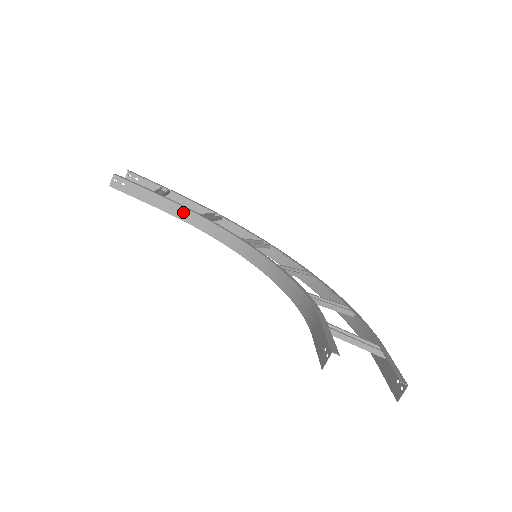
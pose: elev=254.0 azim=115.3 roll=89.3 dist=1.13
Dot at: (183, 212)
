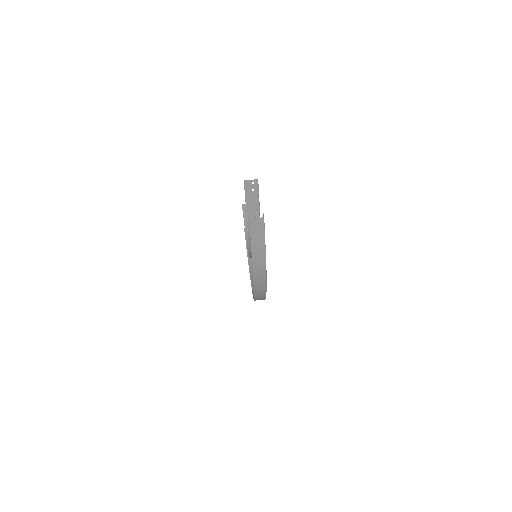
Dot at: occluded
